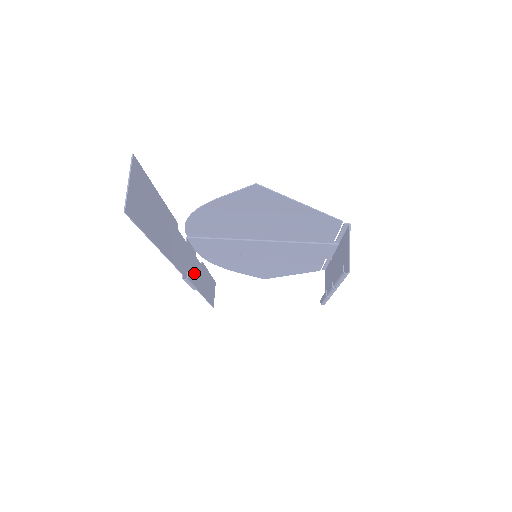
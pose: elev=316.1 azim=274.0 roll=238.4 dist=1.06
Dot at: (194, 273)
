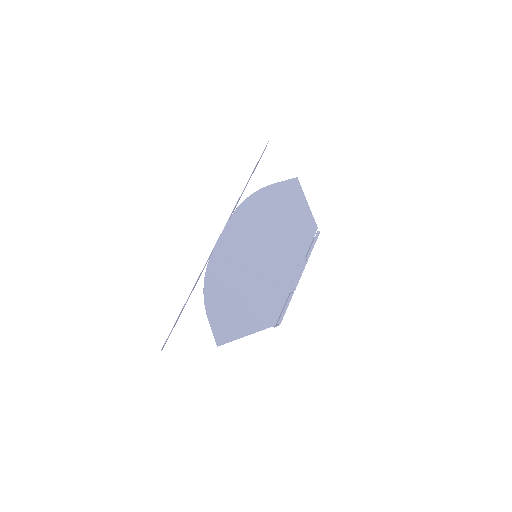
Dot at: occluded
